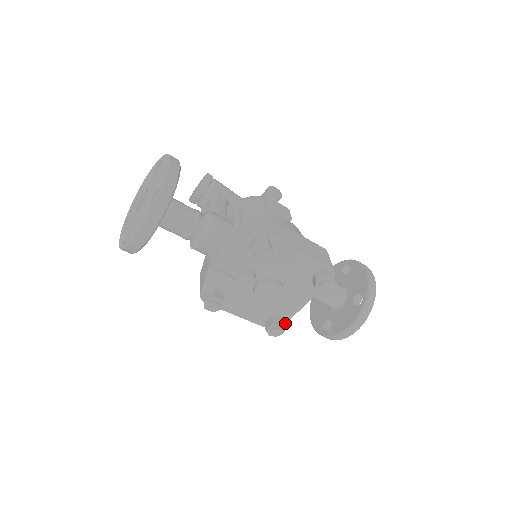
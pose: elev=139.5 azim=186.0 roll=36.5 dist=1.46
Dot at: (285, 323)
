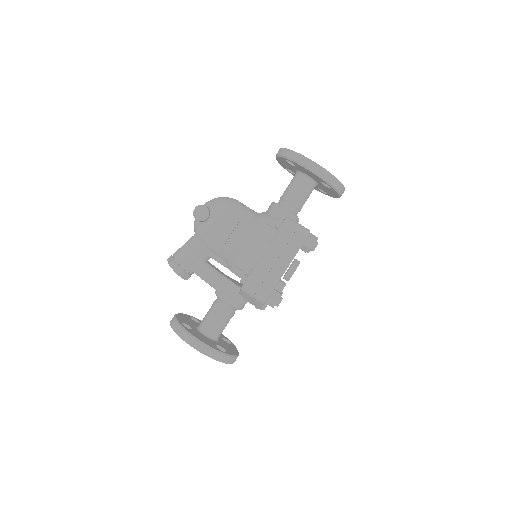
Dot at: occluded
